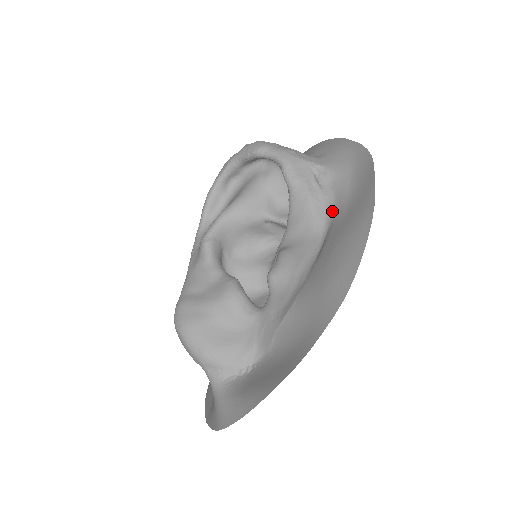
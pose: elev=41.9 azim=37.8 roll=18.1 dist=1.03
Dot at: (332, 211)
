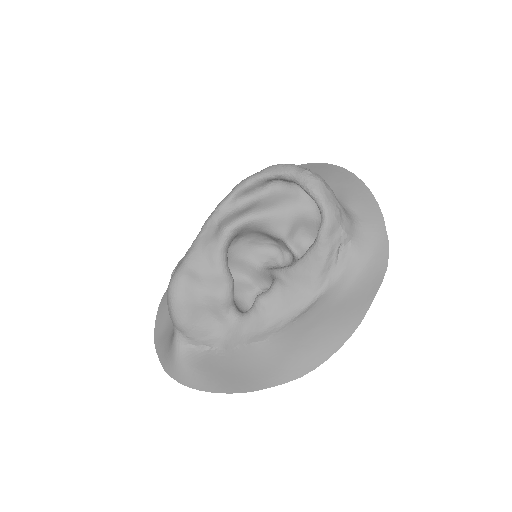
Dot at: (332, 284)
